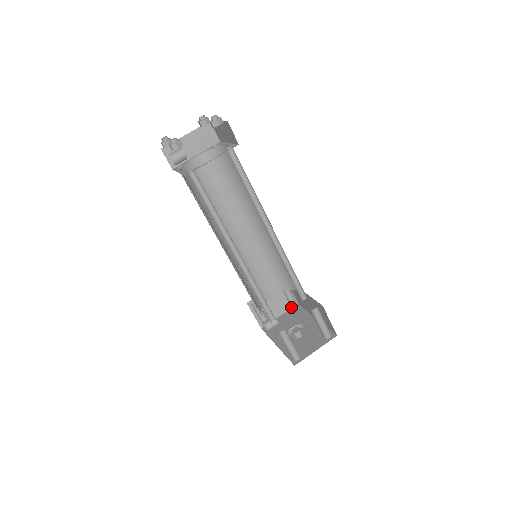
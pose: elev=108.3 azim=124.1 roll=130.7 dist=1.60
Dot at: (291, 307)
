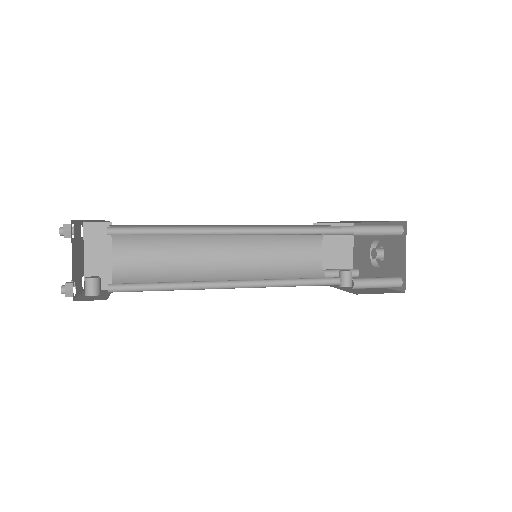
Dot at: occluded
